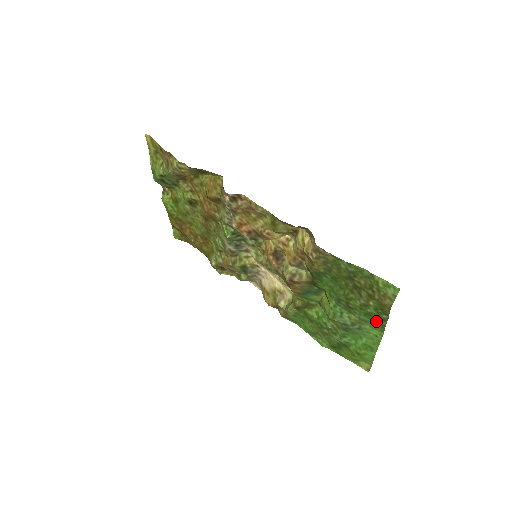
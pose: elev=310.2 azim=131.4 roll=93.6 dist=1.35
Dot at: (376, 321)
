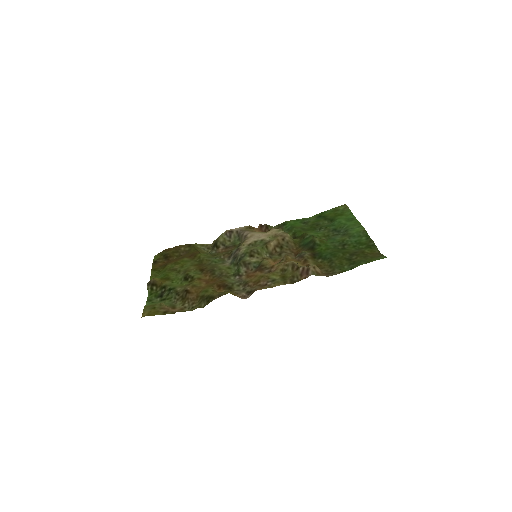
Dot at: (364, 240)
